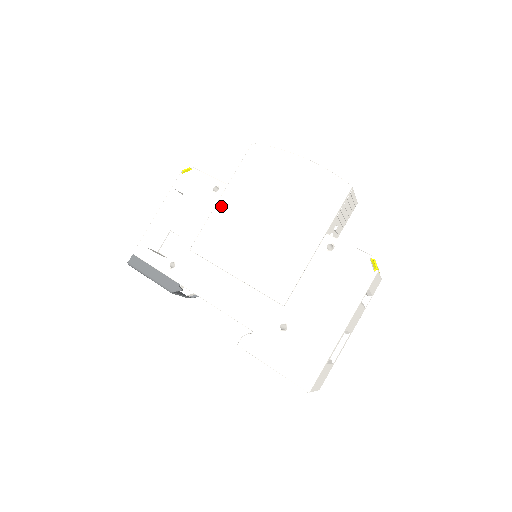
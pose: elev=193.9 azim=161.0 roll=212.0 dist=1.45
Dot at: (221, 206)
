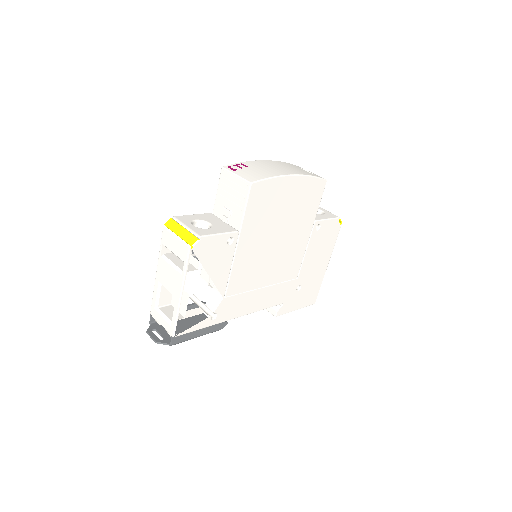
Dot at: (240, 251)
